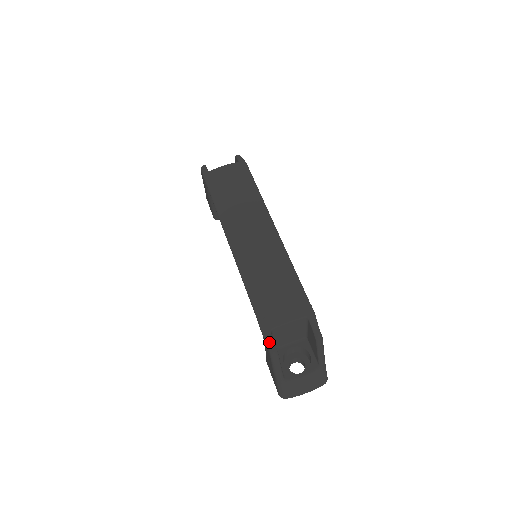
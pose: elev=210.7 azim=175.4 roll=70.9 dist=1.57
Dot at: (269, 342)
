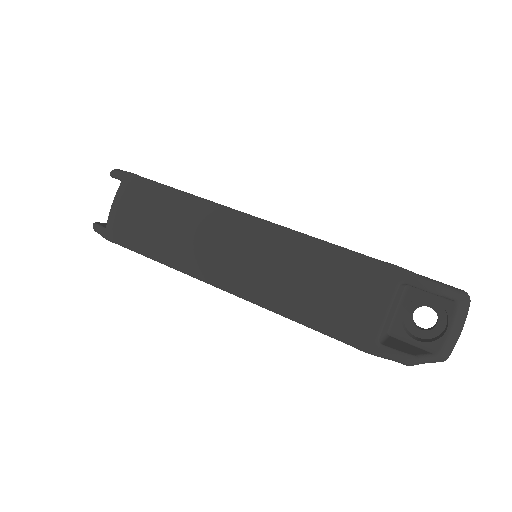
Dot at: (391, 357)
